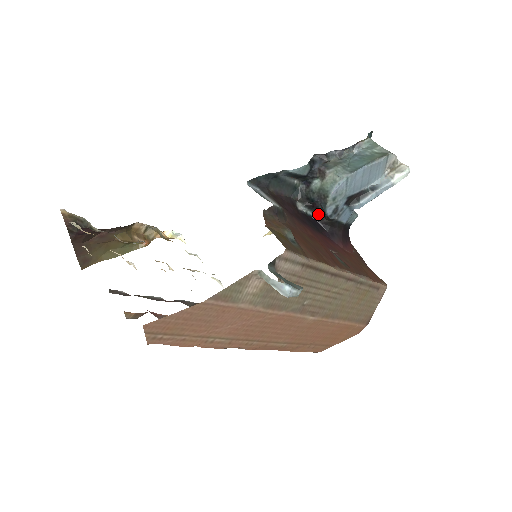
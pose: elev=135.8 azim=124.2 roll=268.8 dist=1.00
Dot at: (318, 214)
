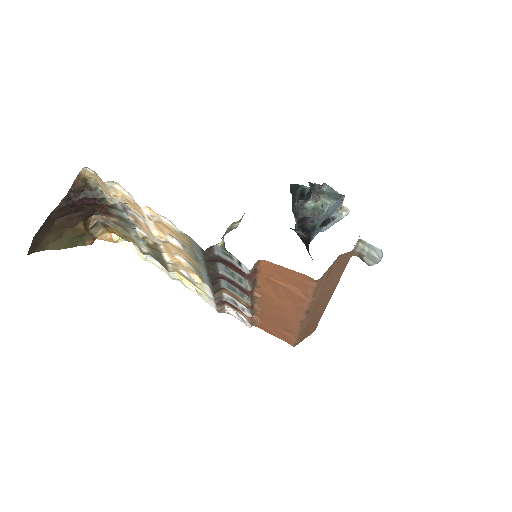
Dot at: (299, 230)
